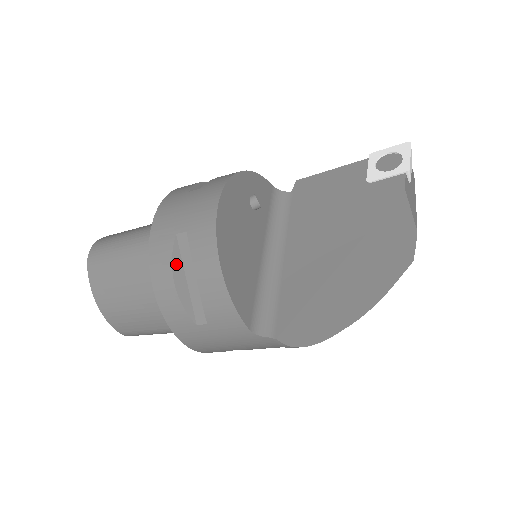
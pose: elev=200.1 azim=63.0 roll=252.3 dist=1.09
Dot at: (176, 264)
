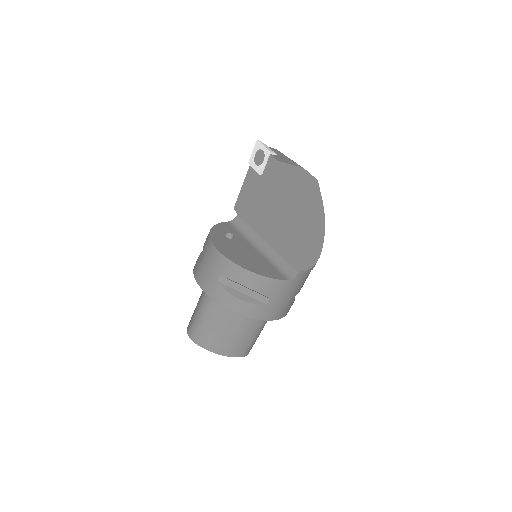
Dot at: (231, 292)
